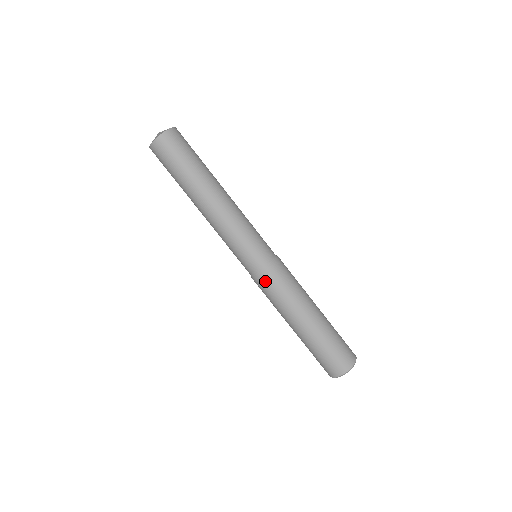
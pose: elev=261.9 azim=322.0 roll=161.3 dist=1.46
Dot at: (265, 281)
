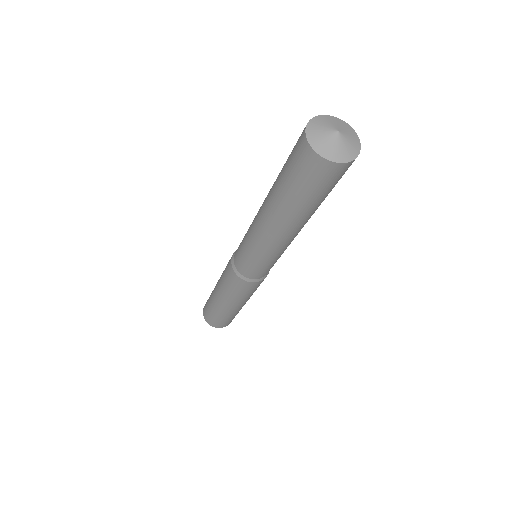
Dot at: (236, 280)
